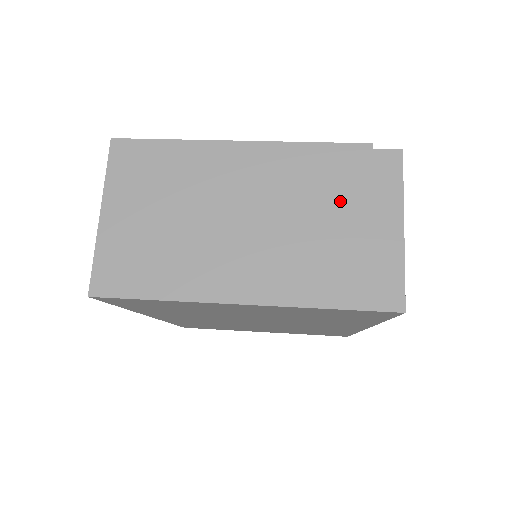
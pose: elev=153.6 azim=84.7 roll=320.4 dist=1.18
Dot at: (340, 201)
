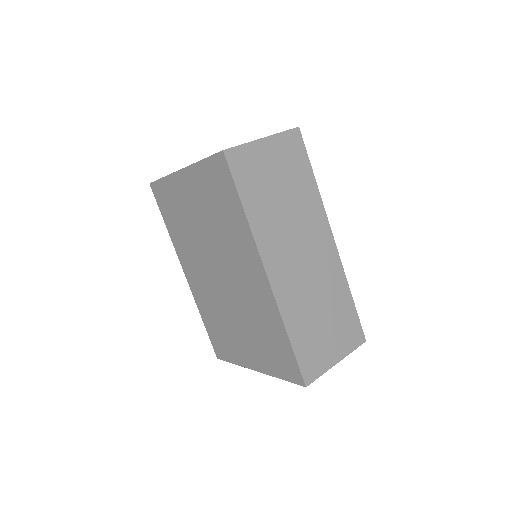
Dot at: occluded
